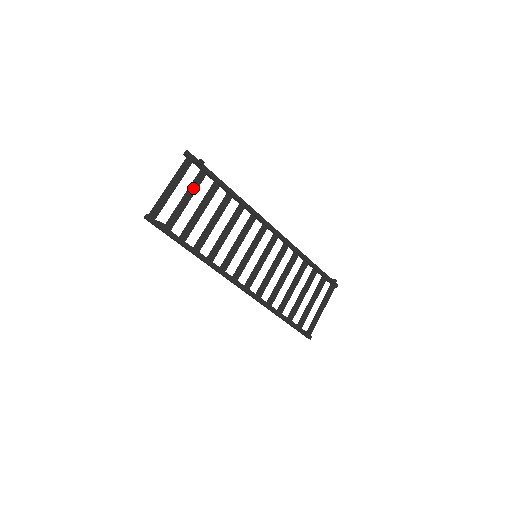
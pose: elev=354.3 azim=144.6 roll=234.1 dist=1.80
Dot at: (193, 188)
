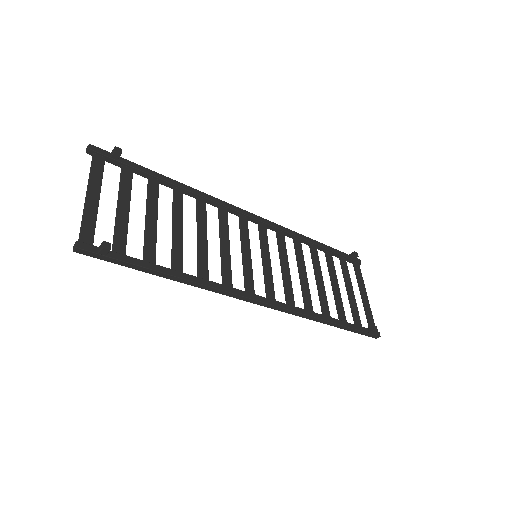
Dot at: (124, 191)
